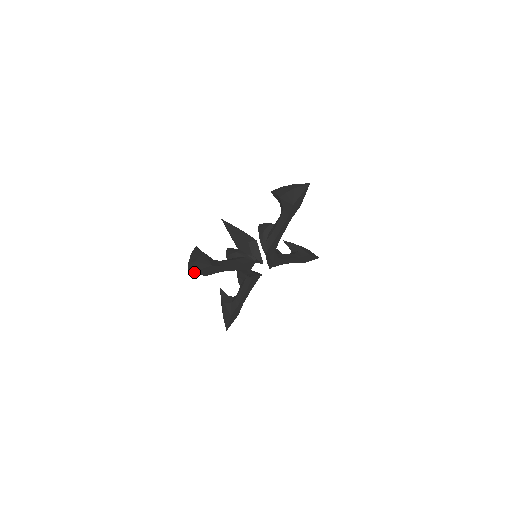
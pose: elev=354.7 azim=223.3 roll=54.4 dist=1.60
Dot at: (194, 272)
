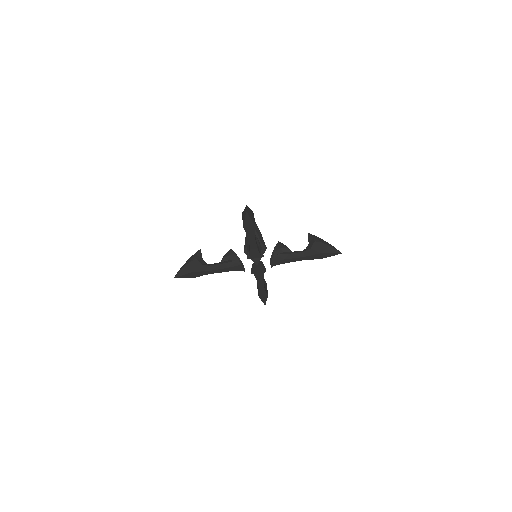
Dot at: (248, 215)
